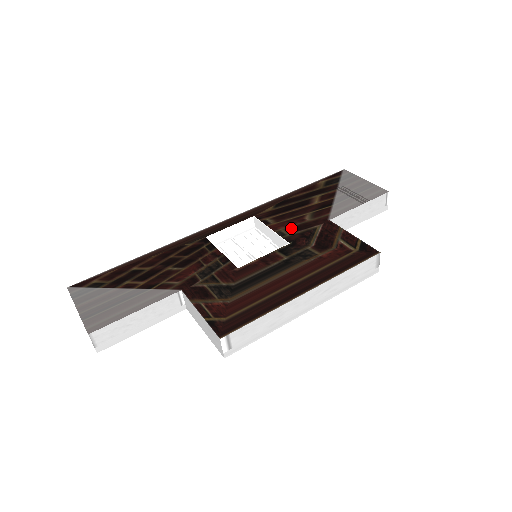
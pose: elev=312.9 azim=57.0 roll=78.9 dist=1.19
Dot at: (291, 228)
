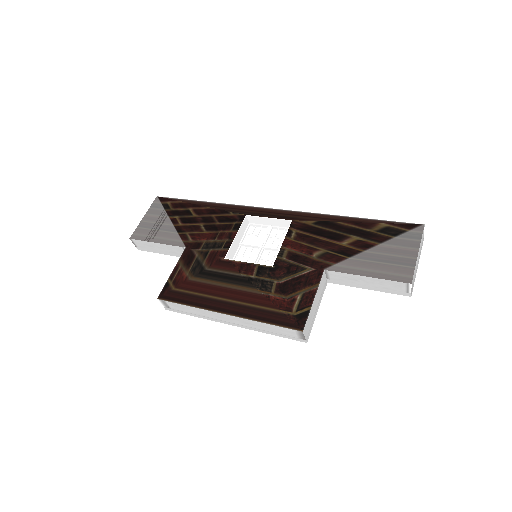
Dot at: (293, 254)
